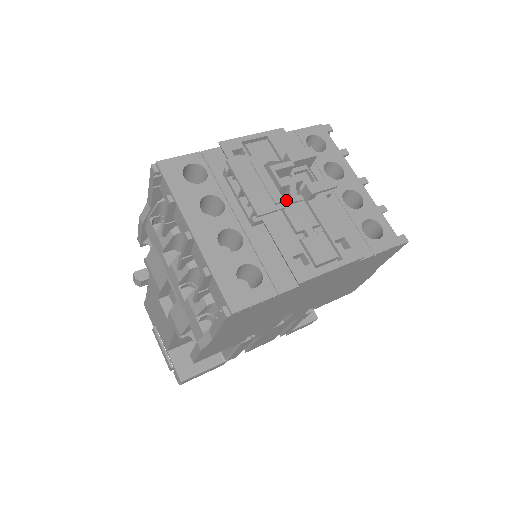
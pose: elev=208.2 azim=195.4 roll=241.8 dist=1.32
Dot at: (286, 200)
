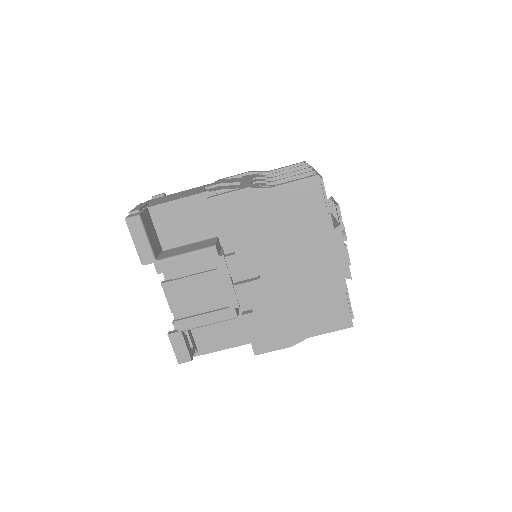
Dot at: occluded
